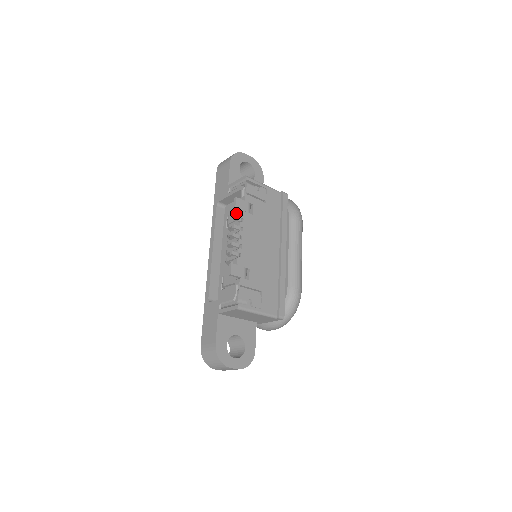
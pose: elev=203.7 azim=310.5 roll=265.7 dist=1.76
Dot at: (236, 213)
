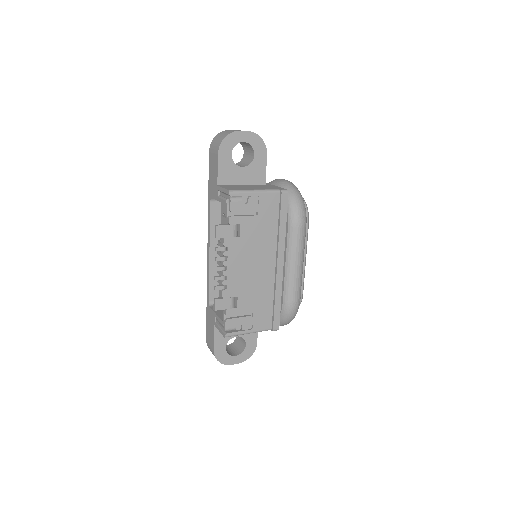
Dot at: occluded
